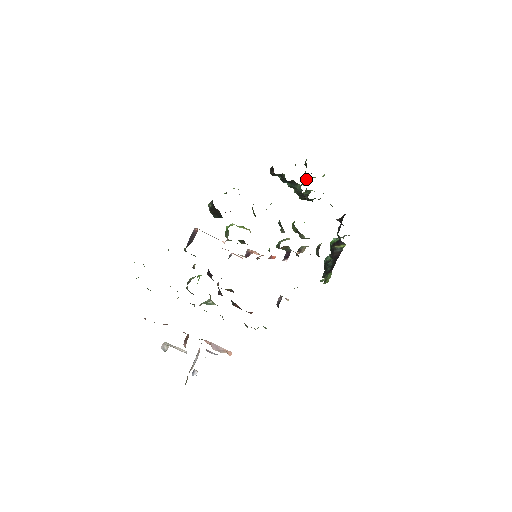
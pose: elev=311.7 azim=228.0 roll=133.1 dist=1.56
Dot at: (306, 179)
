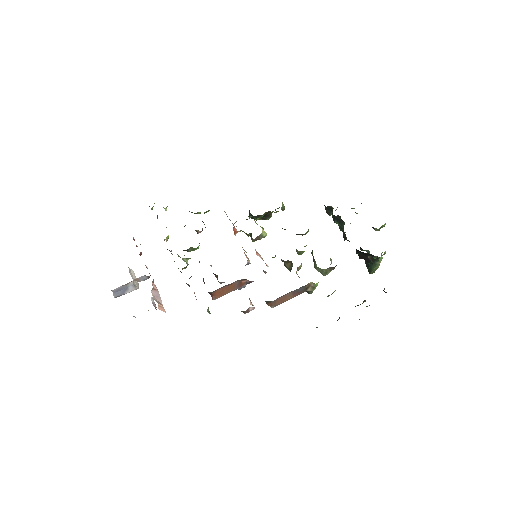
Dot at: occluded
